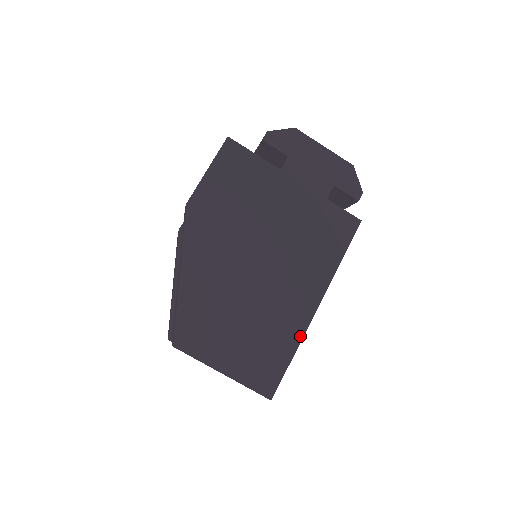
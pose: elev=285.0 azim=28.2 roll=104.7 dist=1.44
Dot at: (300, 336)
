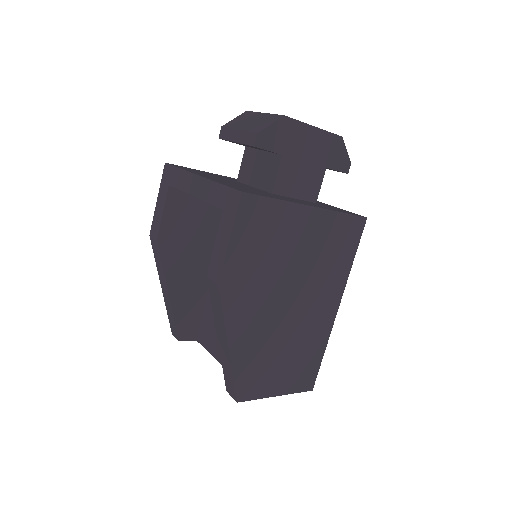
Dot at: (327, 337)
